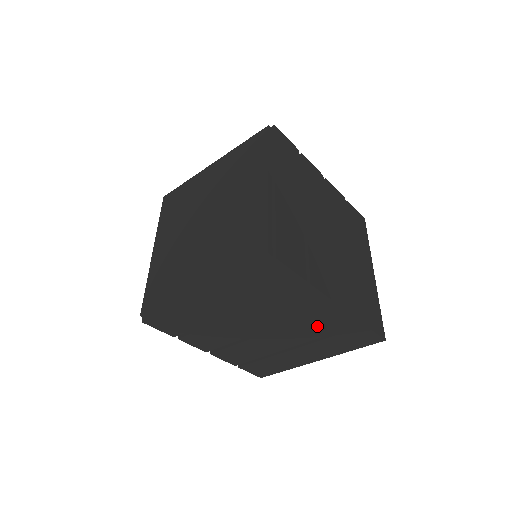
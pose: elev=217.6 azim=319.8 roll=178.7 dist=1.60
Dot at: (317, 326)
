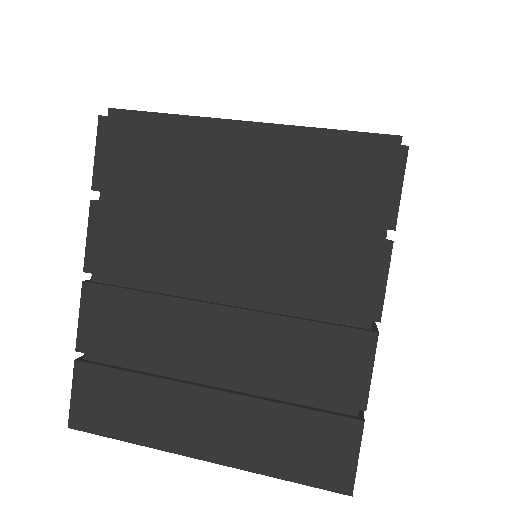
Dot at: (300, 355)
